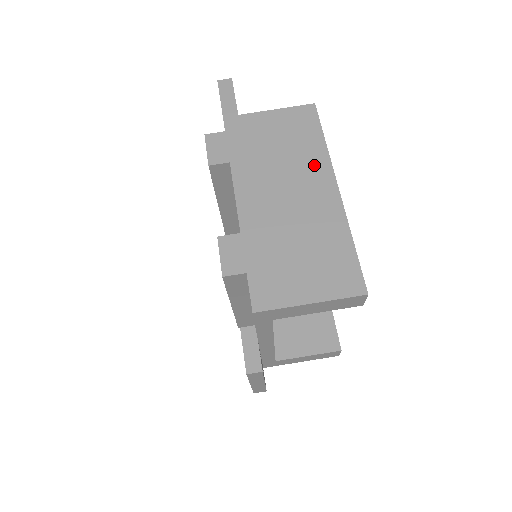
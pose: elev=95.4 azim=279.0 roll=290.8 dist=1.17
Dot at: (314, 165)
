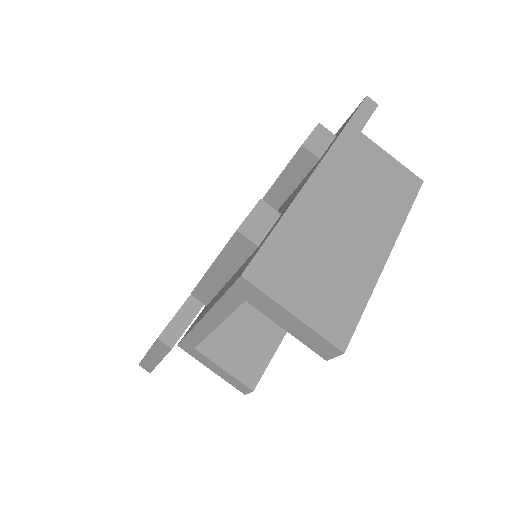
Dot at: (386, 220)
